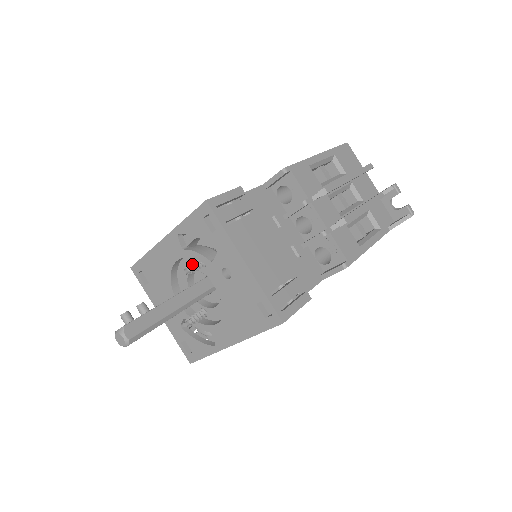
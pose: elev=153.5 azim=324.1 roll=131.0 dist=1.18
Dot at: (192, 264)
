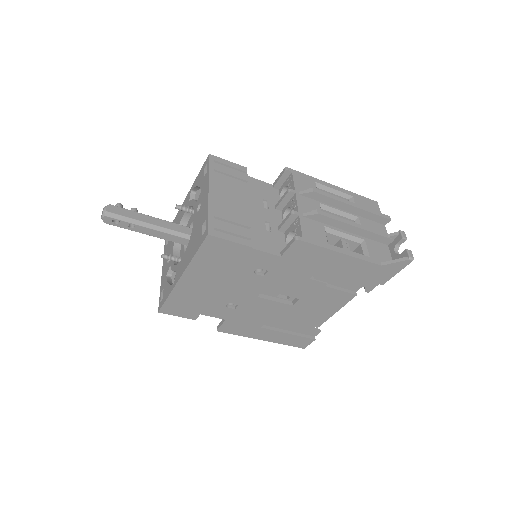
Dot at: (187, 207)
